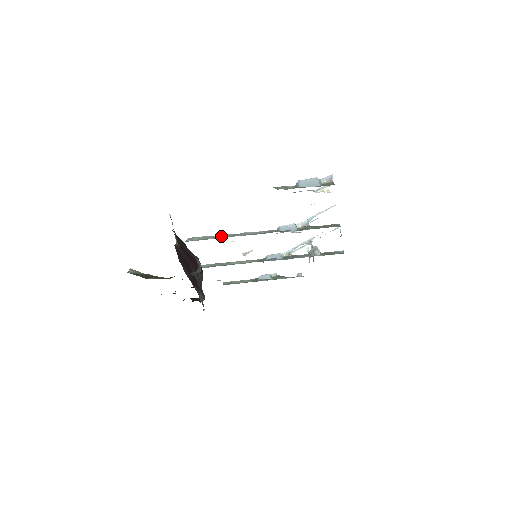
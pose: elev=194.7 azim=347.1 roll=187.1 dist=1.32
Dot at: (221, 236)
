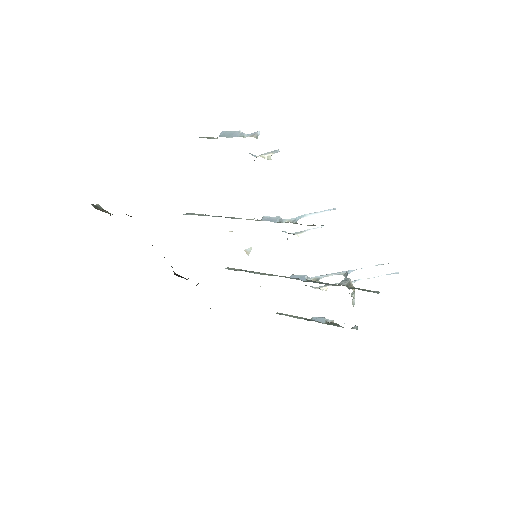
Dot at: (209, 215)
